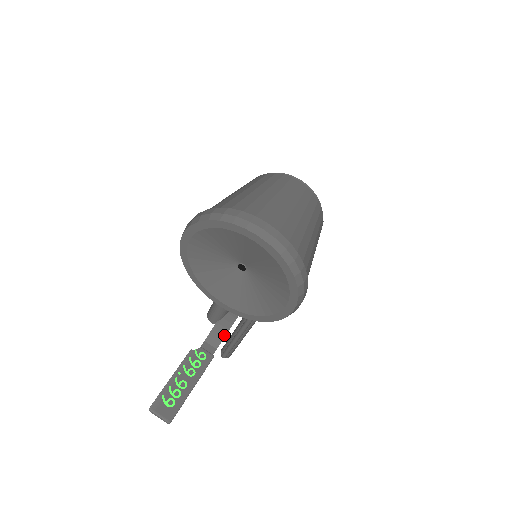
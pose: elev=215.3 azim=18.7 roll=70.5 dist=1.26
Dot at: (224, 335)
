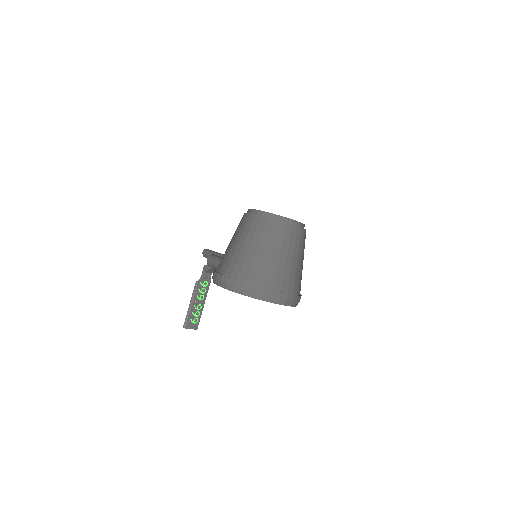
Dot at: occluded
